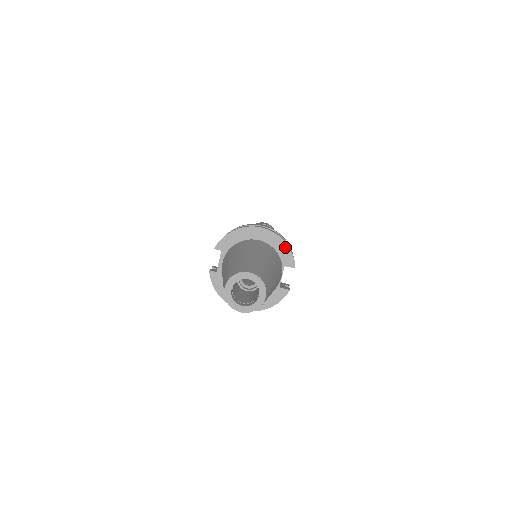
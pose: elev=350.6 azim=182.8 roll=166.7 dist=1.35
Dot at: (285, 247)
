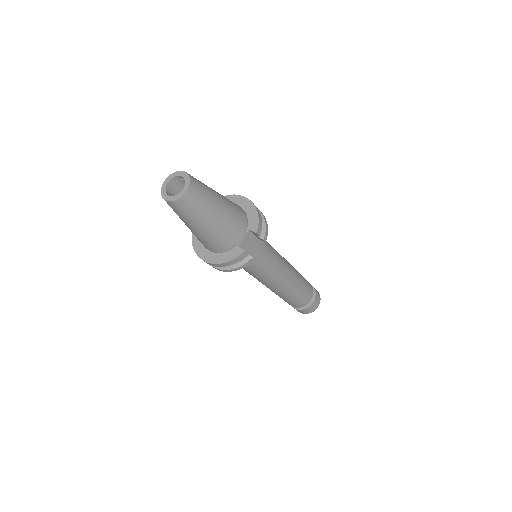
Dot at: (255, 214)
